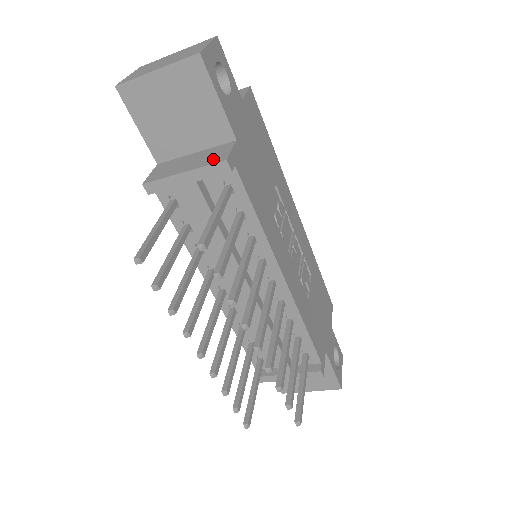
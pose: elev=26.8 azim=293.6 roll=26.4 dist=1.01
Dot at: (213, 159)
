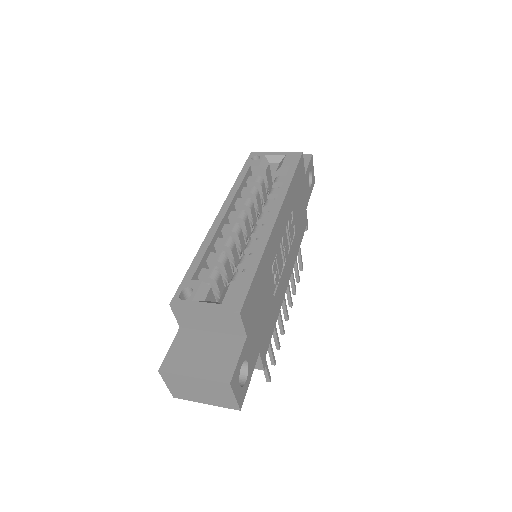
Dot at: occluded
